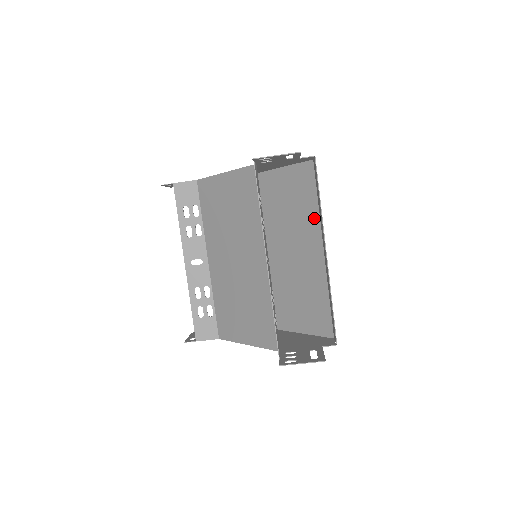
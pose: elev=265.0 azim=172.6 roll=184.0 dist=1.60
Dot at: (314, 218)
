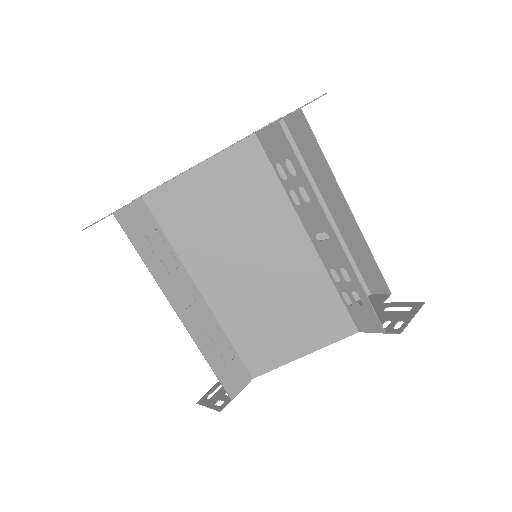
Dot at: occluded
